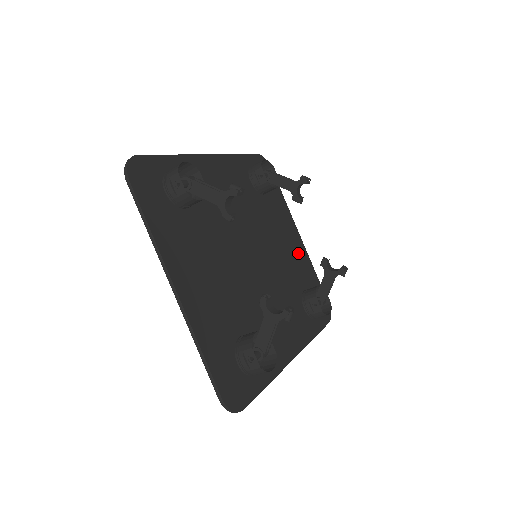
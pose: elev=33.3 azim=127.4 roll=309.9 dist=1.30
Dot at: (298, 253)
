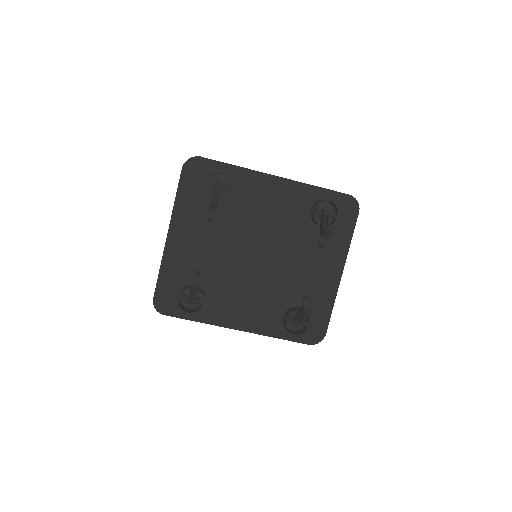
Dot at: (322, 283)
